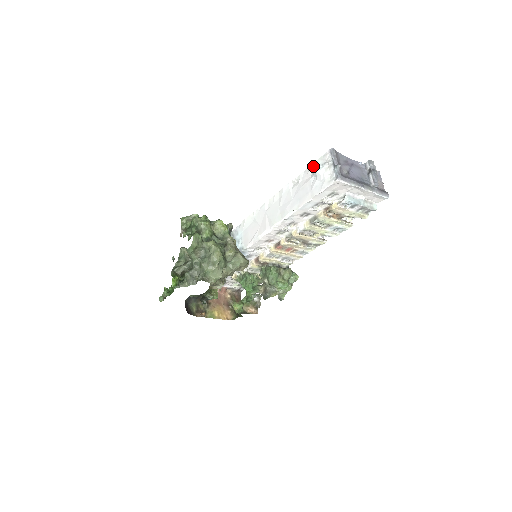
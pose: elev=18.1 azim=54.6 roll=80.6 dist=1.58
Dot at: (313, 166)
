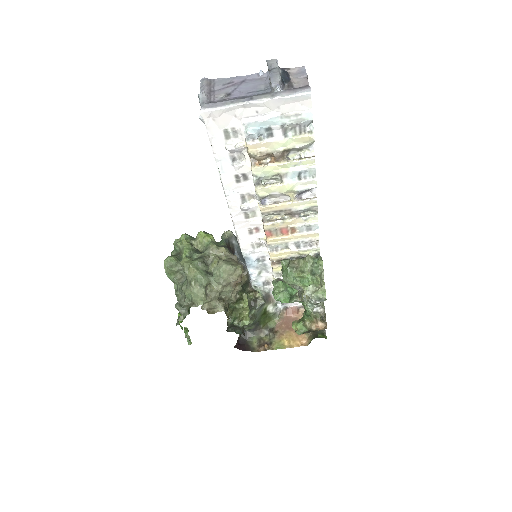
Dot at: occluded
